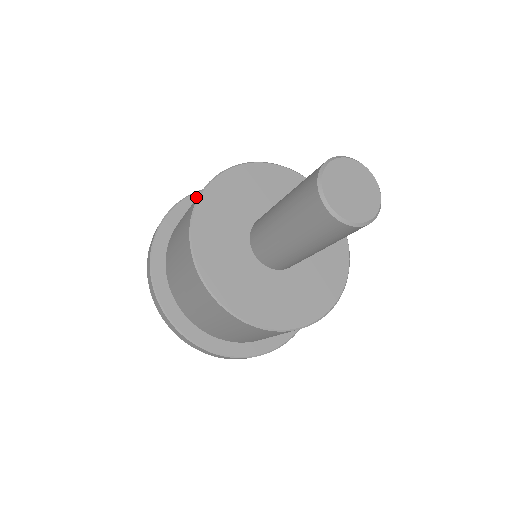
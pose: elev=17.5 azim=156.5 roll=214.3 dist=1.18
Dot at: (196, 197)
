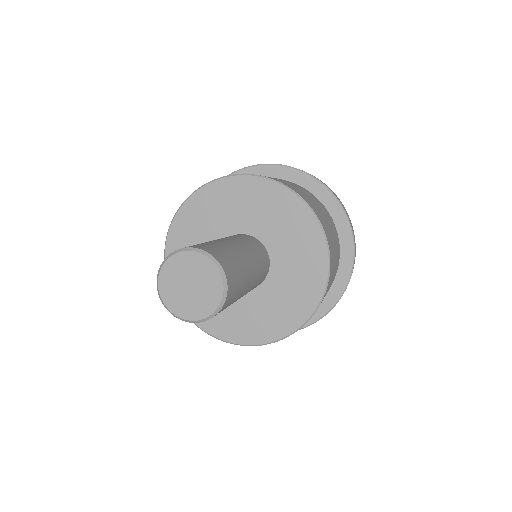
Dot at: occluded
